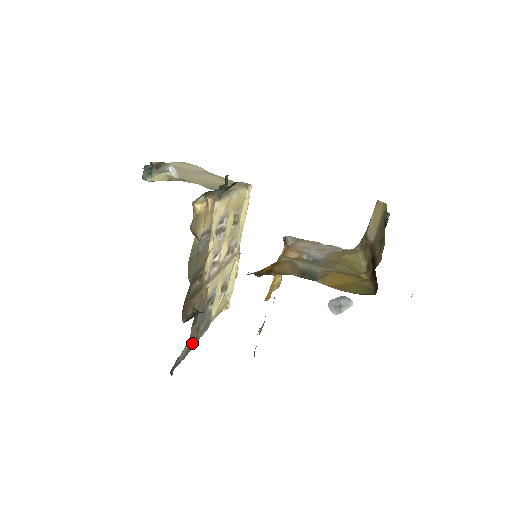
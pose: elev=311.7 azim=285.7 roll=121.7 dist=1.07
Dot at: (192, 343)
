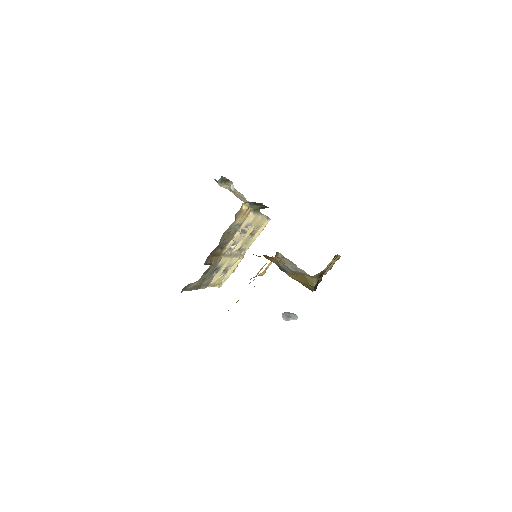
Dot at: (197, 285)
